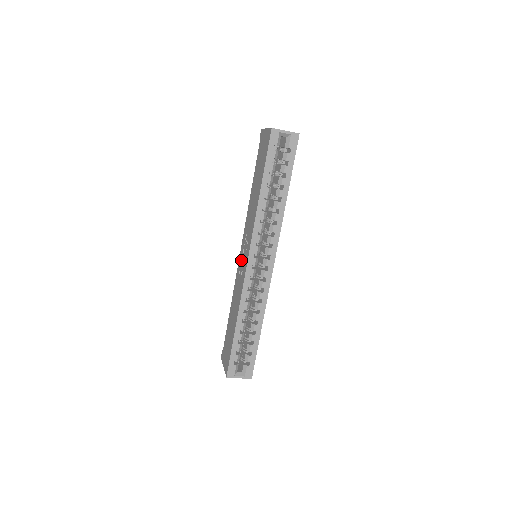
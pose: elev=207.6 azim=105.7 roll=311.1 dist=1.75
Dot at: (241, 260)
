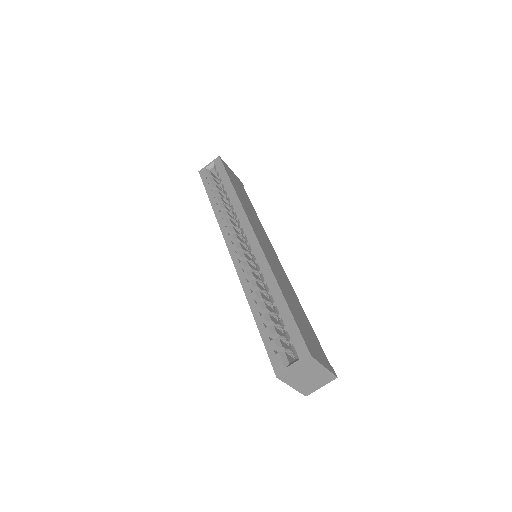
Dot at: occluded
